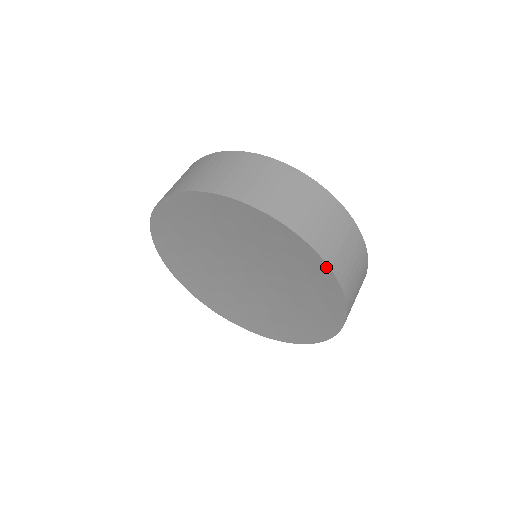
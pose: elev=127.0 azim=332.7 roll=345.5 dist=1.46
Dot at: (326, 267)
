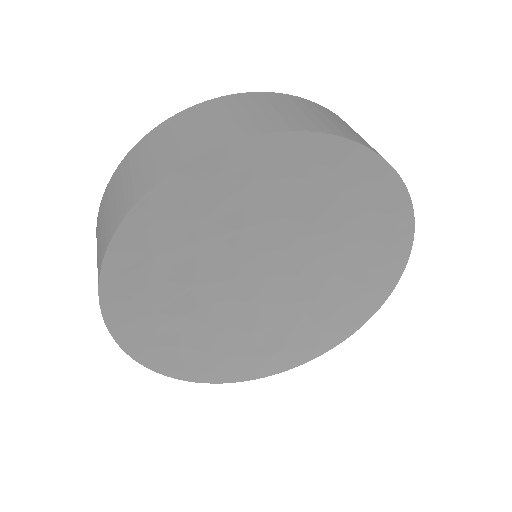
Dot at: (406, 256)
